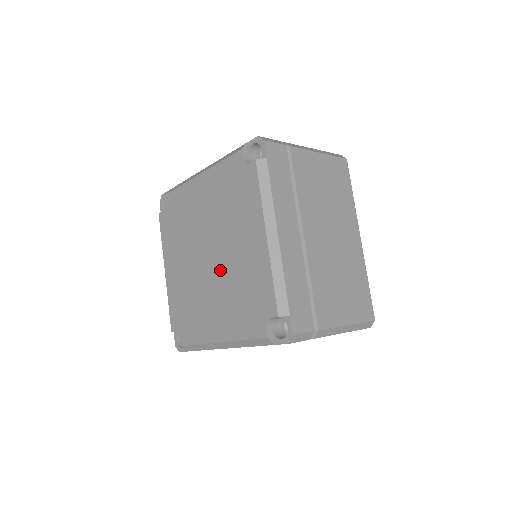
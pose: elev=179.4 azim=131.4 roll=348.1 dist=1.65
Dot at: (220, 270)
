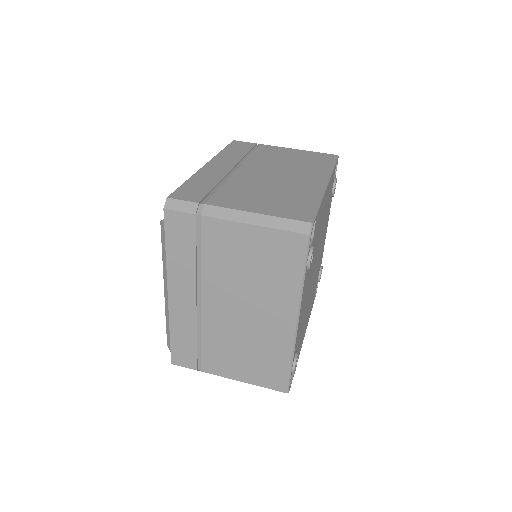
Dot at: occluded
